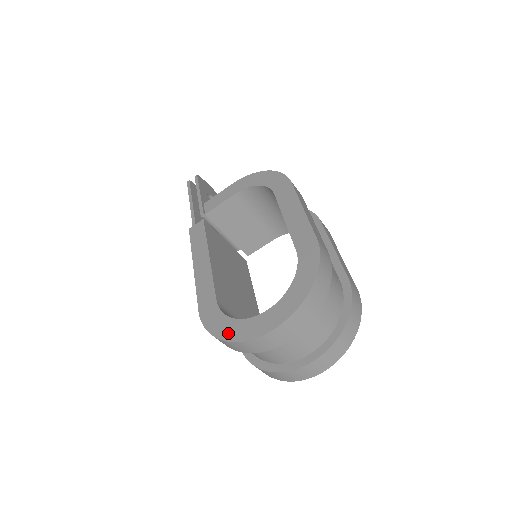
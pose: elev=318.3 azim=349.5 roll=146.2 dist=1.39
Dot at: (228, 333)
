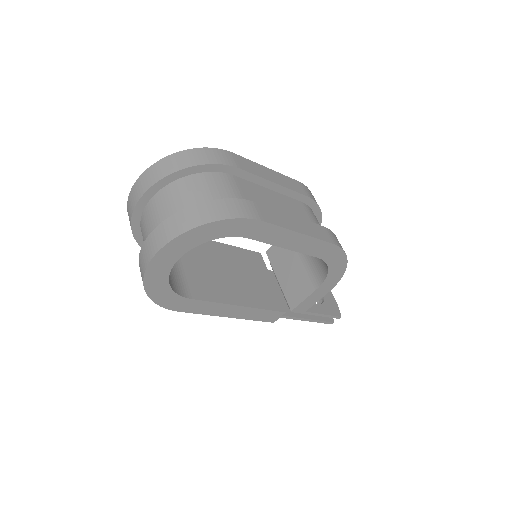
Dot at: occluded
